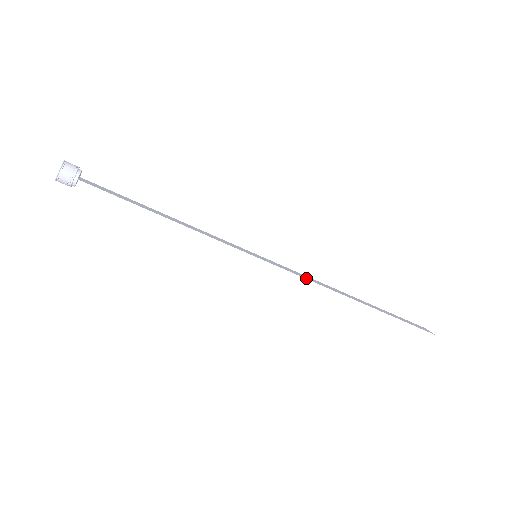
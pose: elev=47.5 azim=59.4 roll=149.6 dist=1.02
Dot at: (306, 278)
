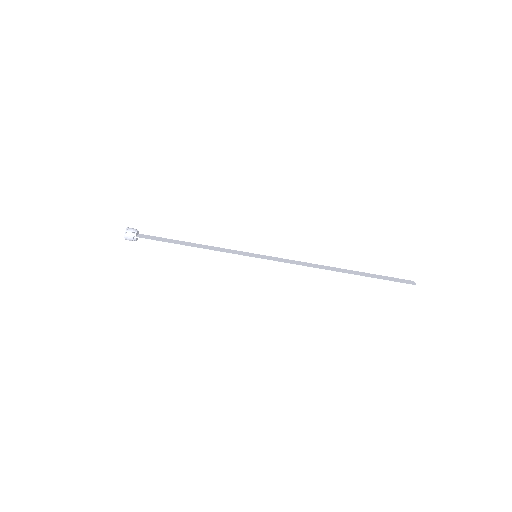
Dot at: (295, 264)
